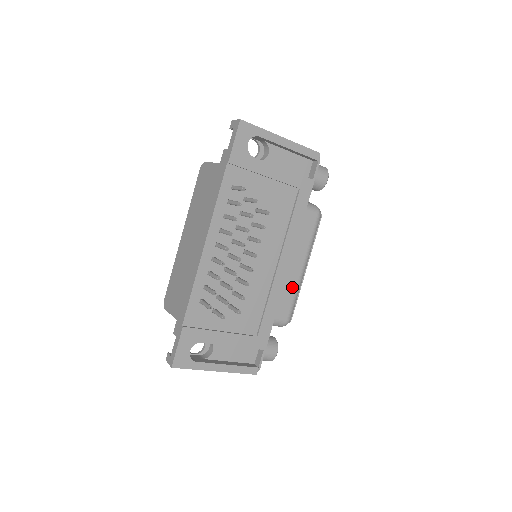
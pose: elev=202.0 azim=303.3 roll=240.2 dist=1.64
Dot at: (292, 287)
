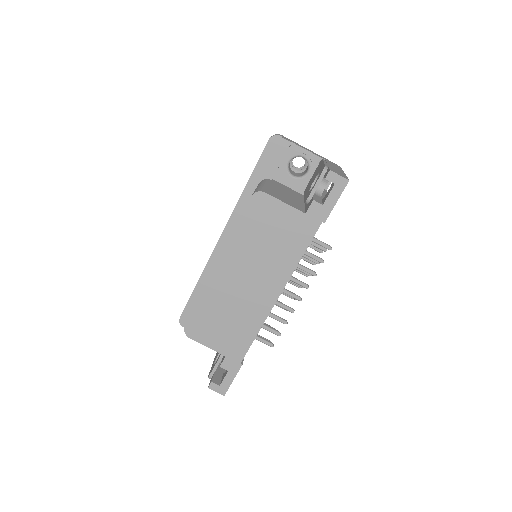
Dot at: occluded
